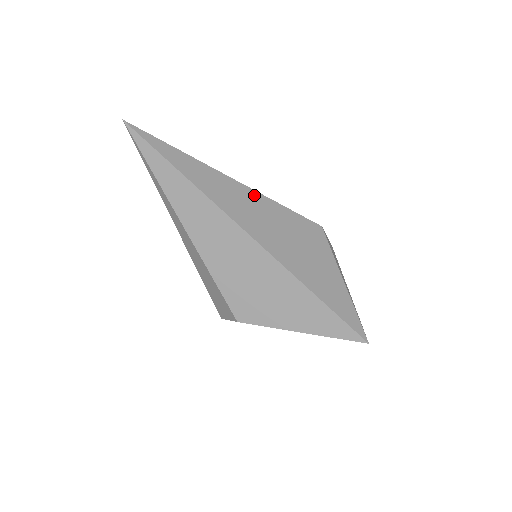
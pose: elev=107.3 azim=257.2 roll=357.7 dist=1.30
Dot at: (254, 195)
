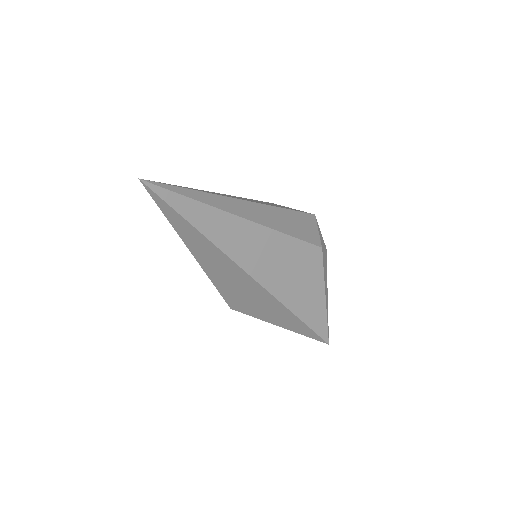
Dot at: (266, 233)
